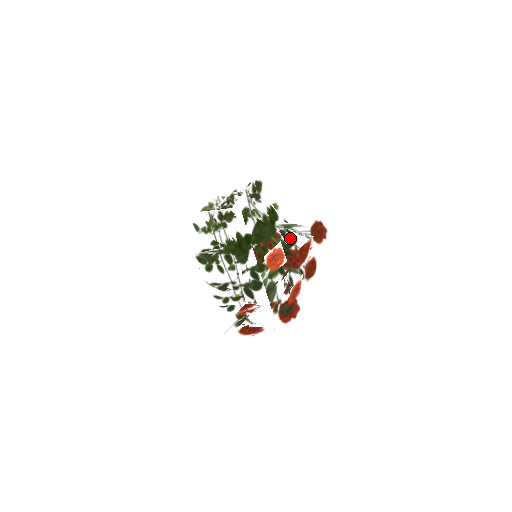
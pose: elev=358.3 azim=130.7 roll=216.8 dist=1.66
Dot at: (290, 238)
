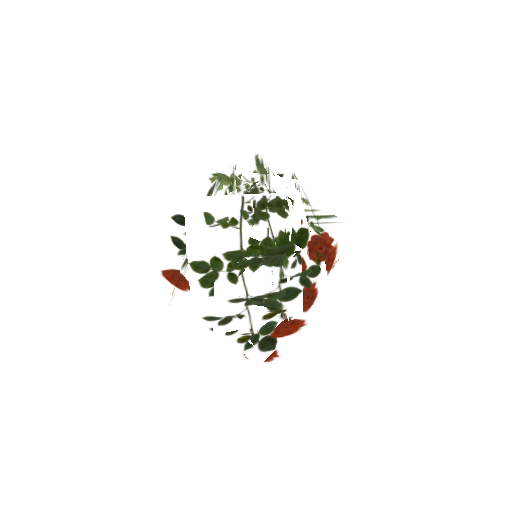
Dot at: occluded
